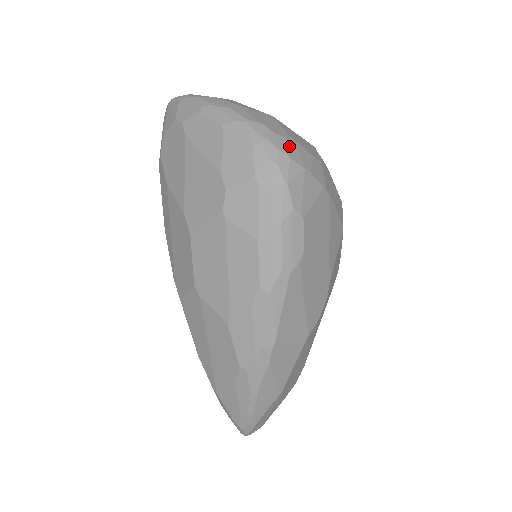
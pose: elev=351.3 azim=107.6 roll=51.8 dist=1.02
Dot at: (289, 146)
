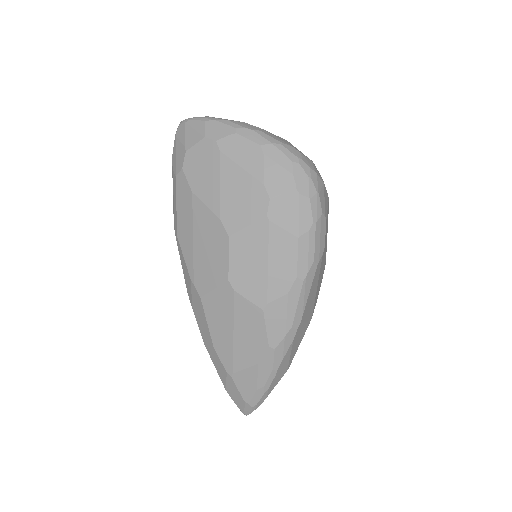
Dot at: (312, 165)
